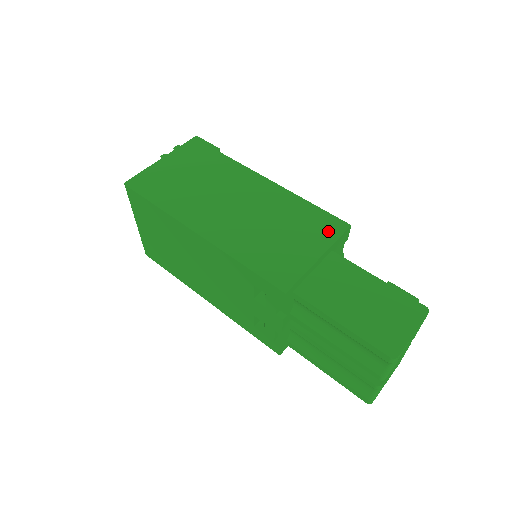
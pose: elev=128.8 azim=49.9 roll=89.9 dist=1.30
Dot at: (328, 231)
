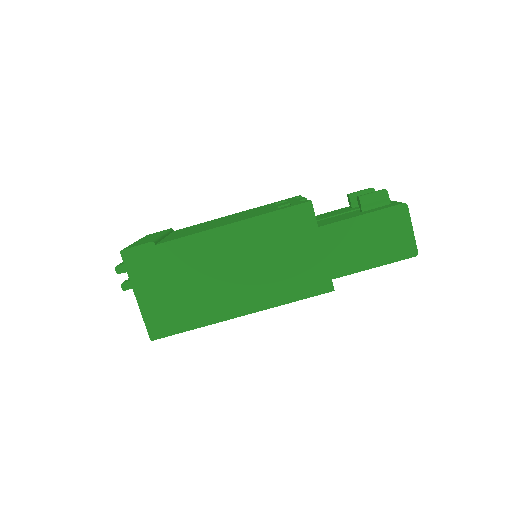
Dot at: (305, 223)
